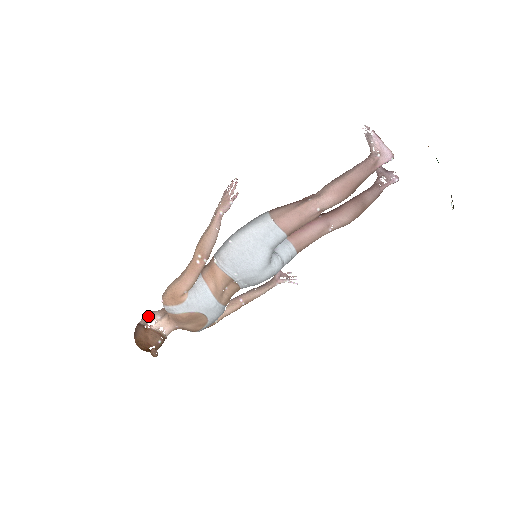
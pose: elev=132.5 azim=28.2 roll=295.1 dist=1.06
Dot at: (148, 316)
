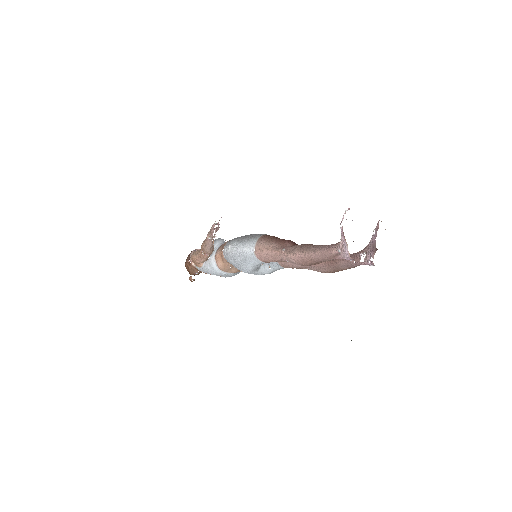
Dot at: occluded
